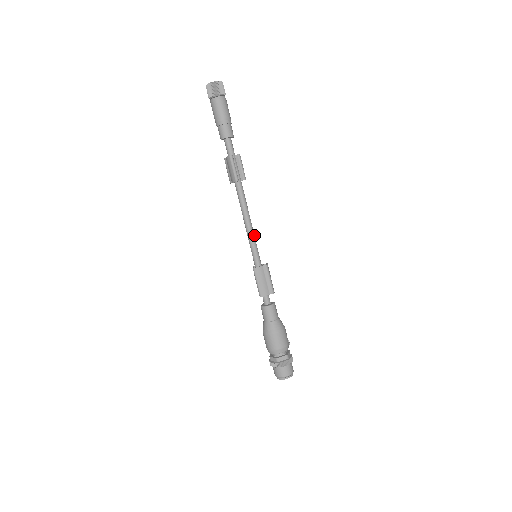
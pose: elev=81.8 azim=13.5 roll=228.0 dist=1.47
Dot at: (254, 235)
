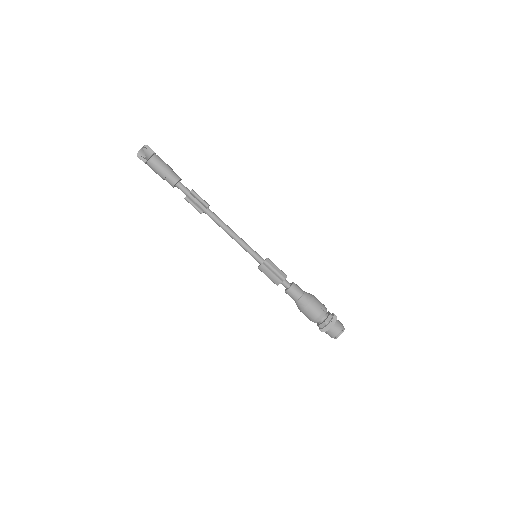
Dot at: (243, 242)
